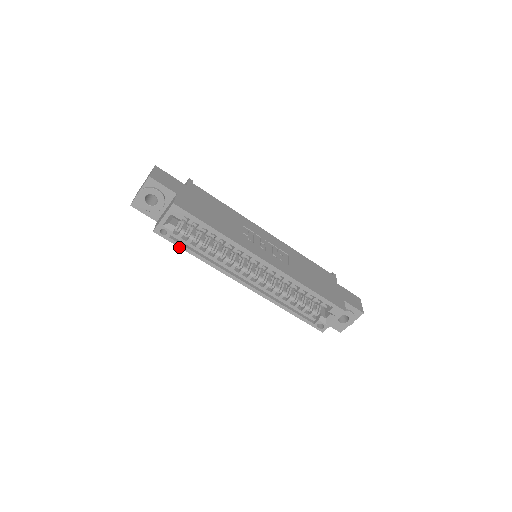
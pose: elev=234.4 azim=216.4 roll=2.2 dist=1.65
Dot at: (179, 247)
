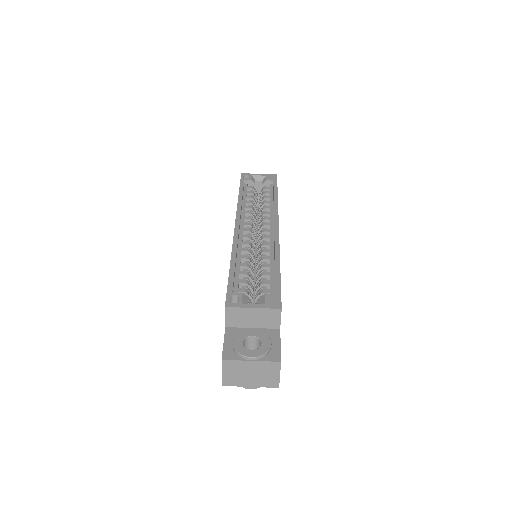
Dot at: (240, 186)
